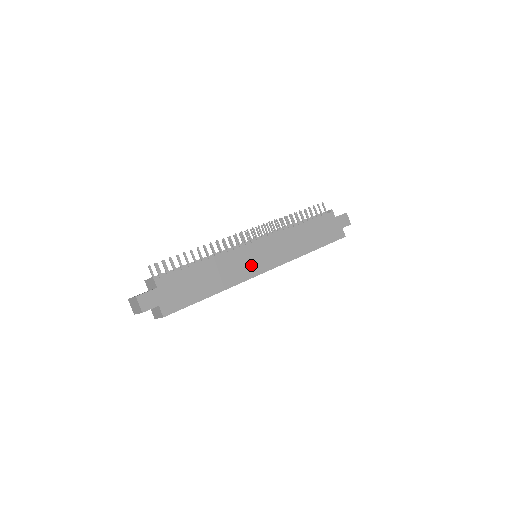
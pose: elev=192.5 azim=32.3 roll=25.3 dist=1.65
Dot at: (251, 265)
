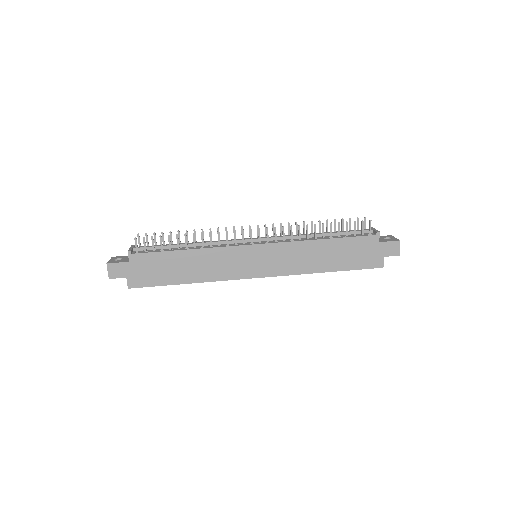
Dot at: (239, 267)
